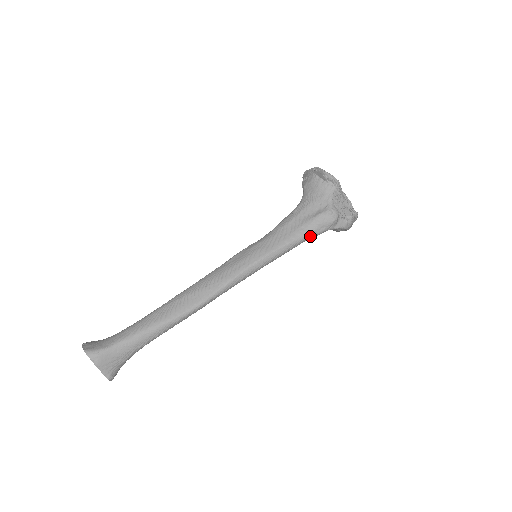
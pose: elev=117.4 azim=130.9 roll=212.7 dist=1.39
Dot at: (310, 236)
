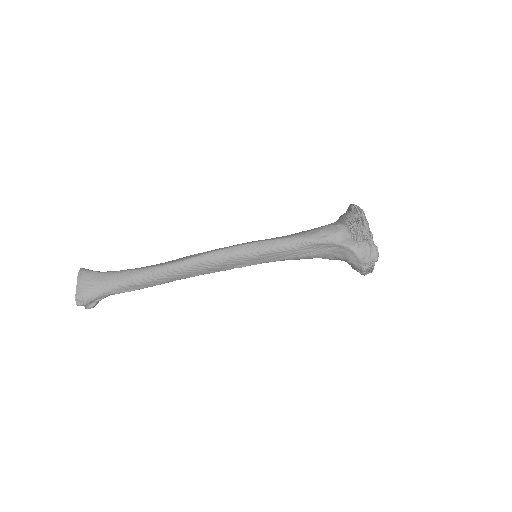
Dot at: (308, 239)
